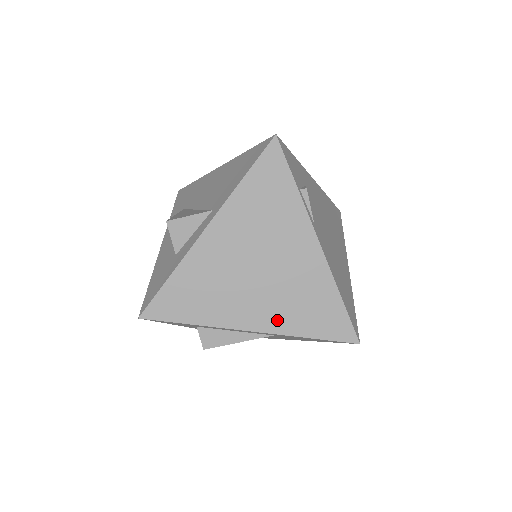
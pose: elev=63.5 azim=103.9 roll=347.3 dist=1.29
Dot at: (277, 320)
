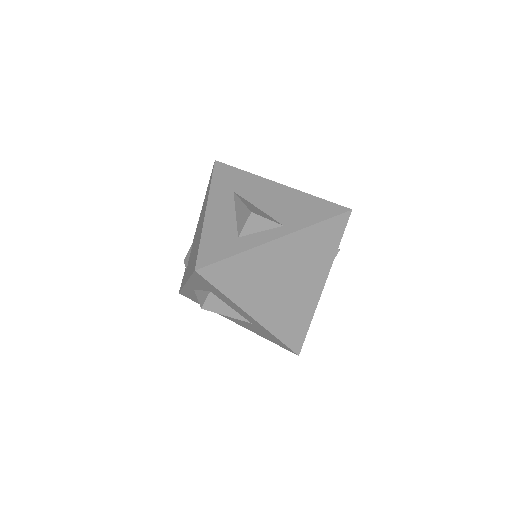
Dot at: (271, 319)
